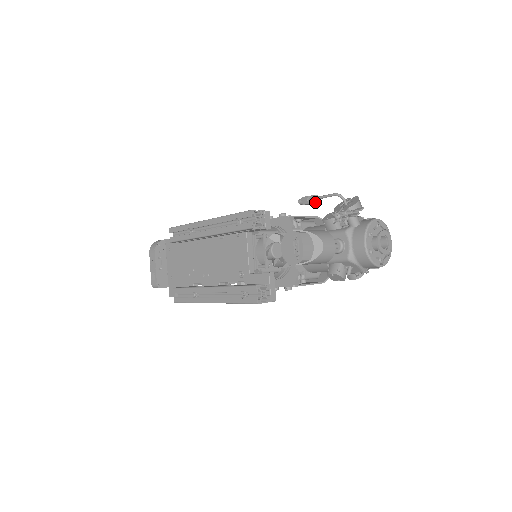
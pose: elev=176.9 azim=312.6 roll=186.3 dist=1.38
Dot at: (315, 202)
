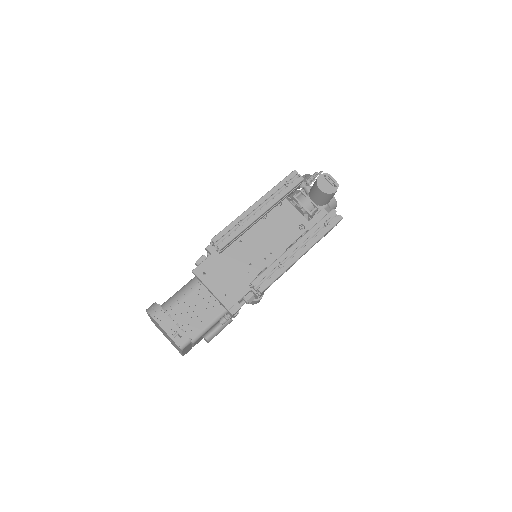
Dot at: occluded
